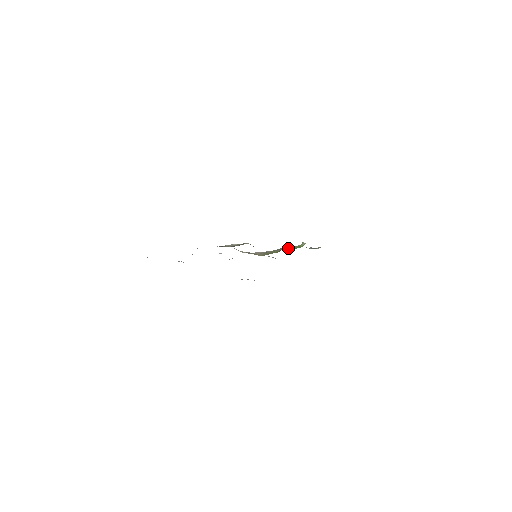
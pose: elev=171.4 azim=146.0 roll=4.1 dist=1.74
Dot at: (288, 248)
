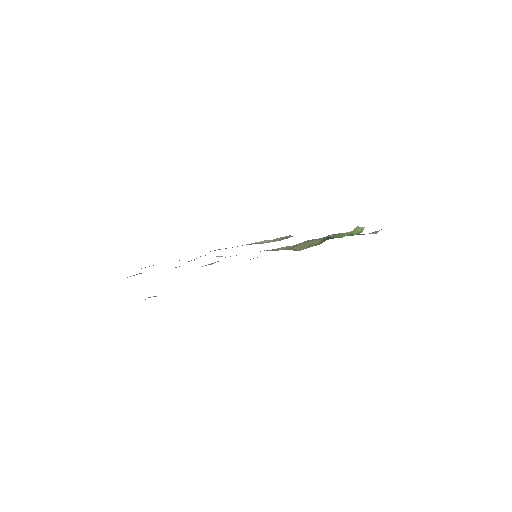
Dot at: (332, 237)
